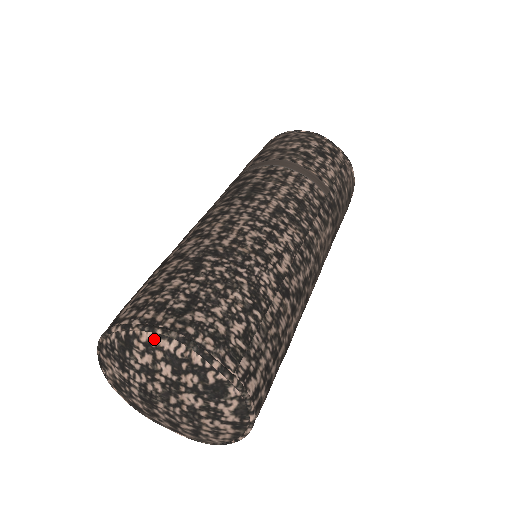
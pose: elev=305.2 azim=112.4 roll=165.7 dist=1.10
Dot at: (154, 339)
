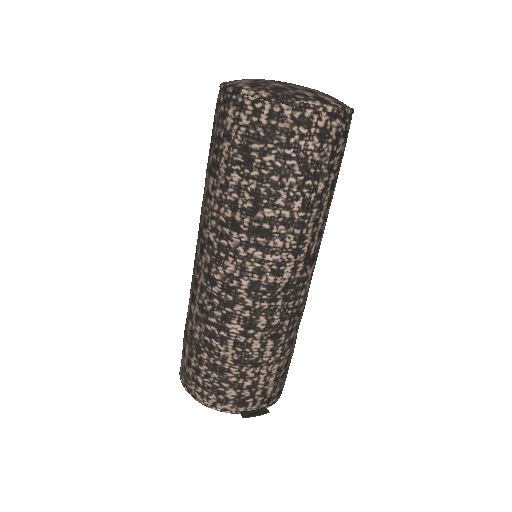
Dot at: occluded
